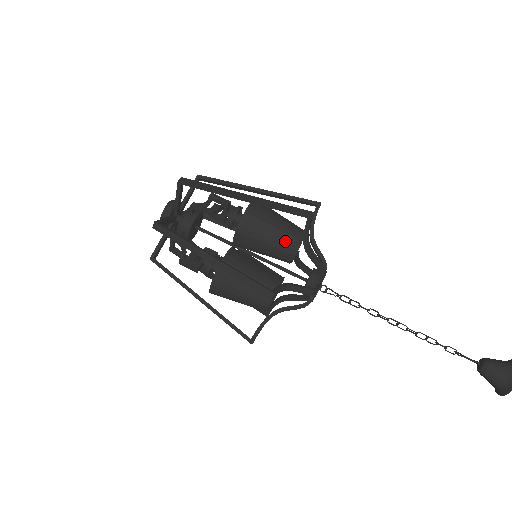
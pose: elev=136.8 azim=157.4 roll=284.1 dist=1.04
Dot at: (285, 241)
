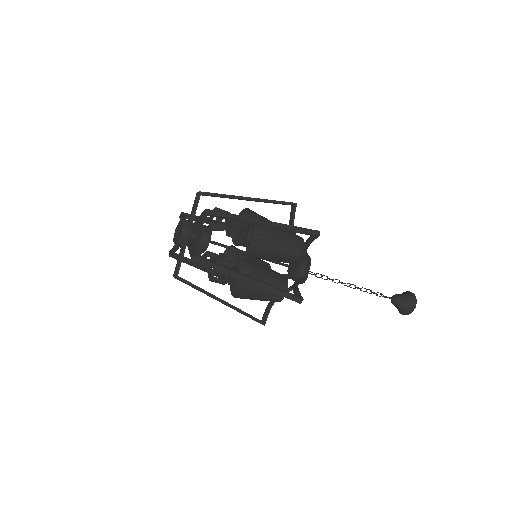
Dot at: (295, 252)
